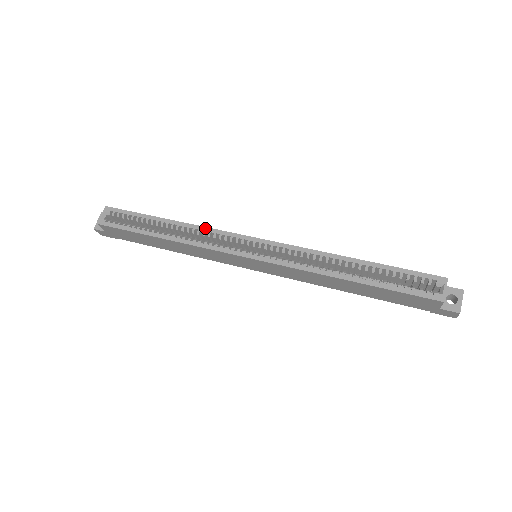
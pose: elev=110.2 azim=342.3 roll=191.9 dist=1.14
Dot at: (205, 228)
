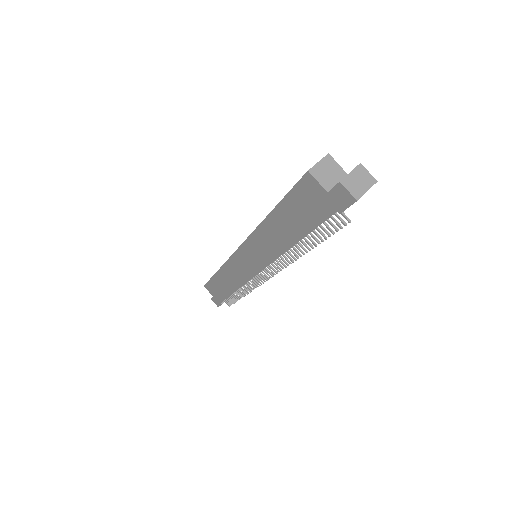
Dot at: occluded
